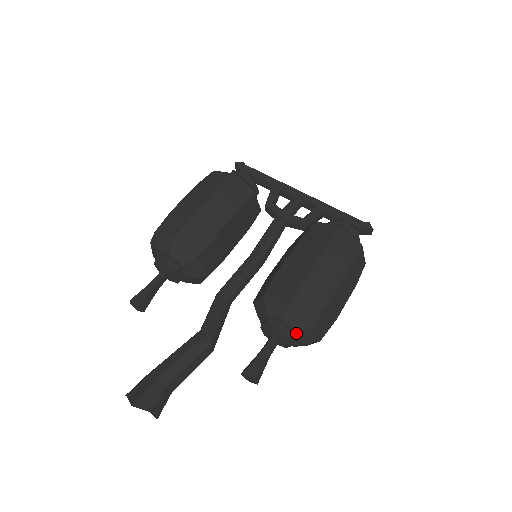
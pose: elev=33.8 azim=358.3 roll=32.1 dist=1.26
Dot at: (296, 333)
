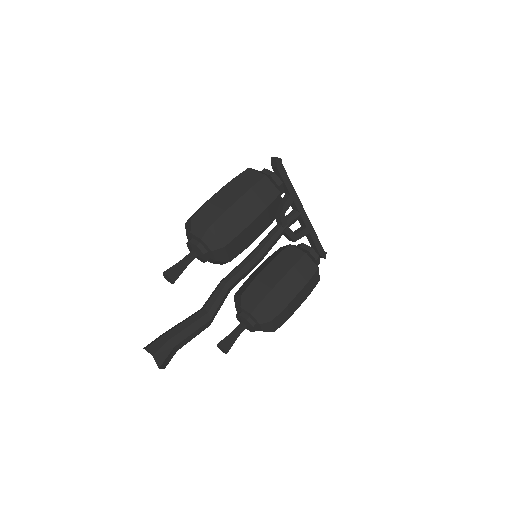
Dot at: (260, 330)
